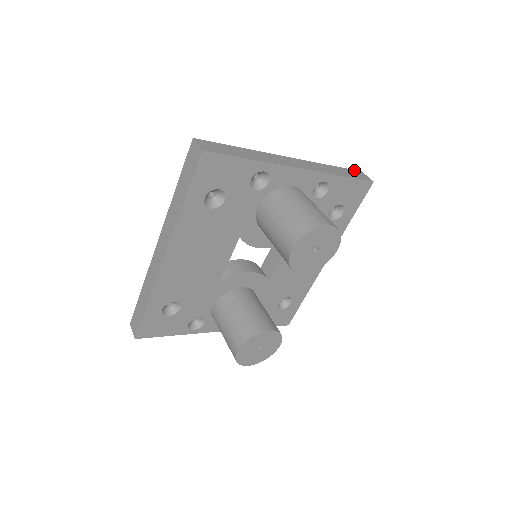
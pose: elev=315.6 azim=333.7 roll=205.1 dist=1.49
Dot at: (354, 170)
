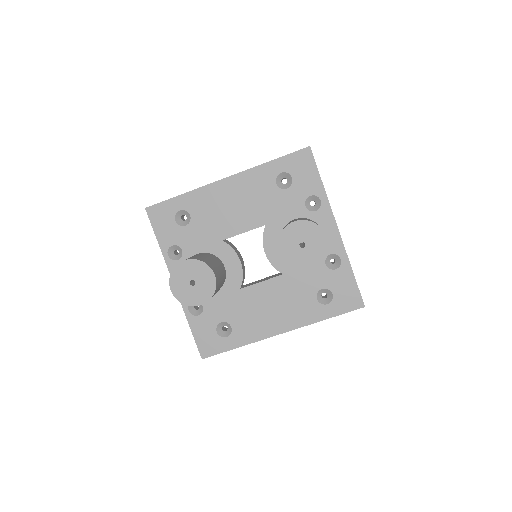
Dot at: occluded
